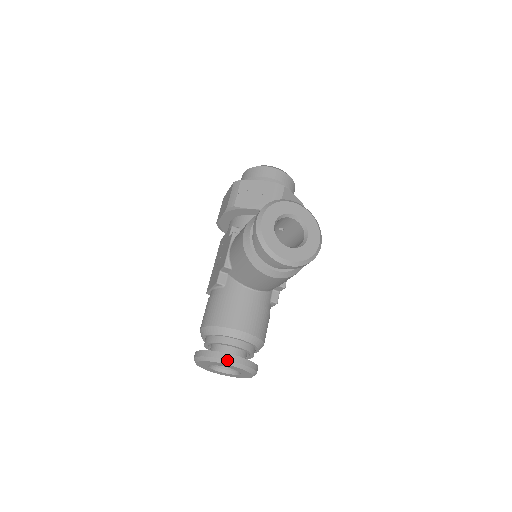
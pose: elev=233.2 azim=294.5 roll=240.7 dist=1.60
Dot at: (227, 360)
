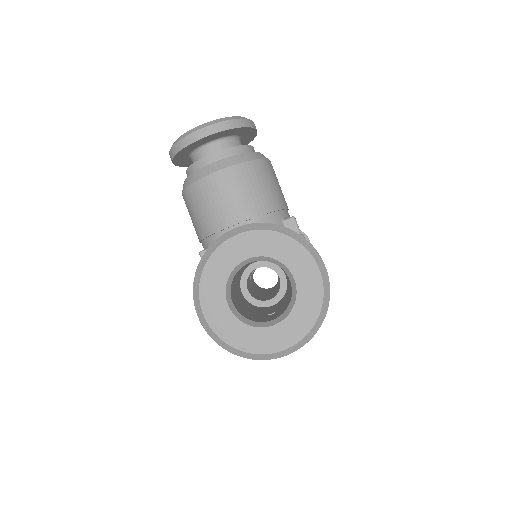
Dot at: (222, 236)
